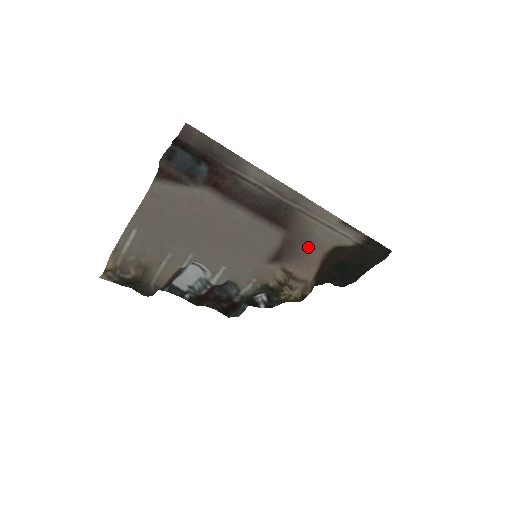
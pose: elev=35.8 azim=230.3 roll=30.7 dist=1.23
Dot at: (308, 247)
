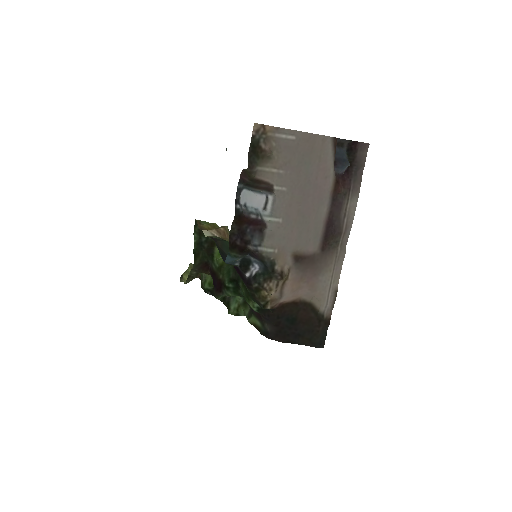
Dot at: (311, 278)
